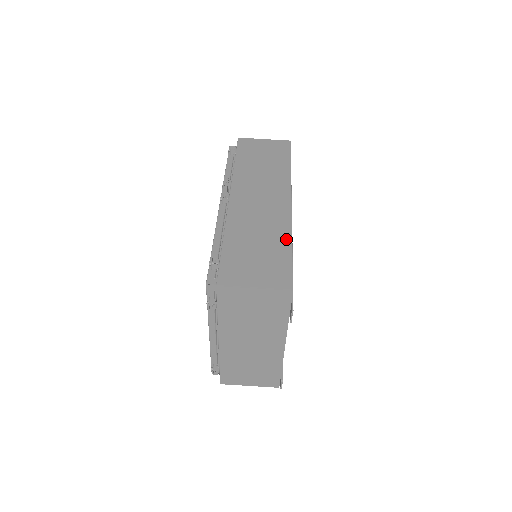
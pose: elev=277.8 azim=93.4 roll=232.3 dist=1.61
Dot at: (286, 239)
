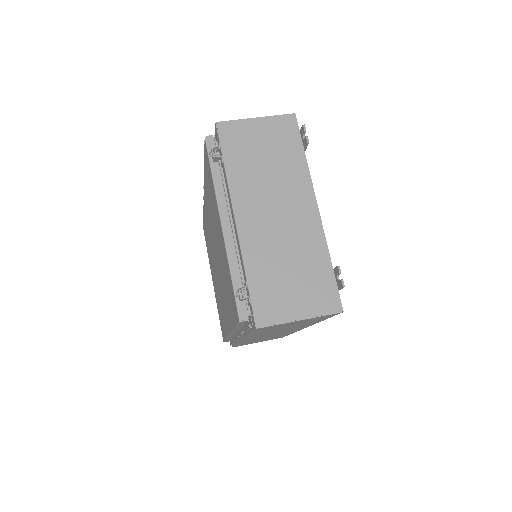
Dot at: occluded
